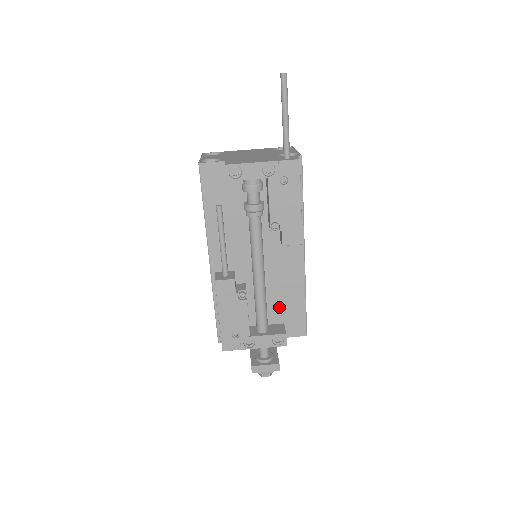
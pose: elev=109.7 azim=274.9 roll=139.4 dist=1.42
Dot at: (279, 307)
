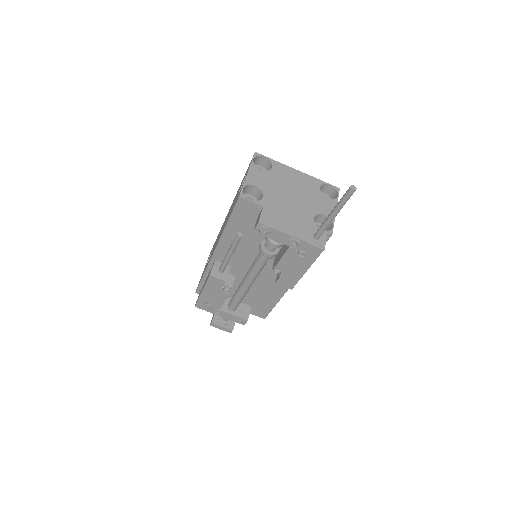
Dot at: (253, 298)
